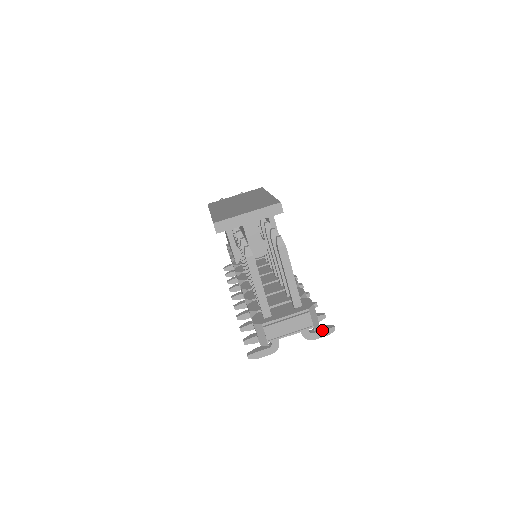
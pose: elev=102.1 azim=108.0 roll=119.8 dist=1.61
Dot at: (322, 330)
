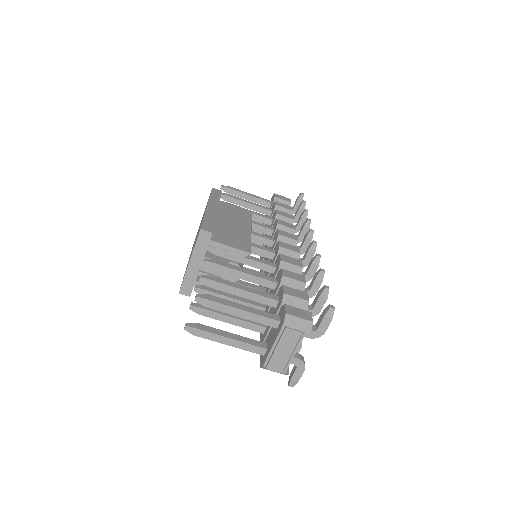
Dot at: (322, 320)
